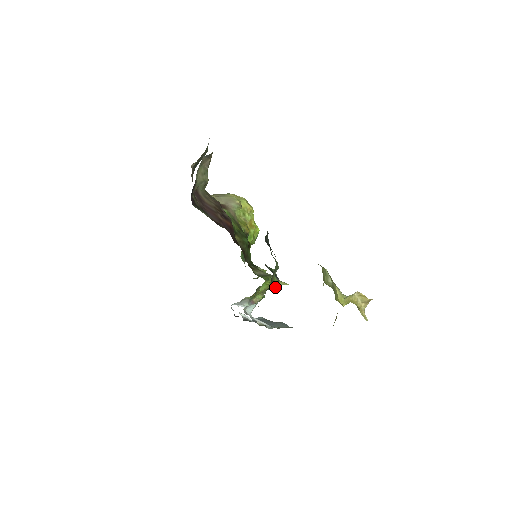
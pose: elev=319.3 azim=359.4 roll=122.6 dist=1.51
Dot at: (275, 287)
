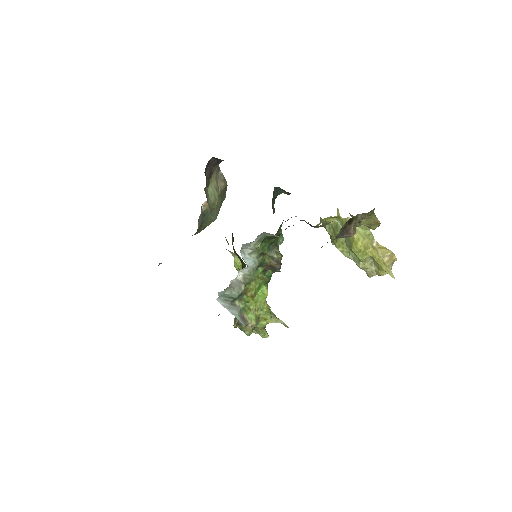
Dot at: (278, 256)
